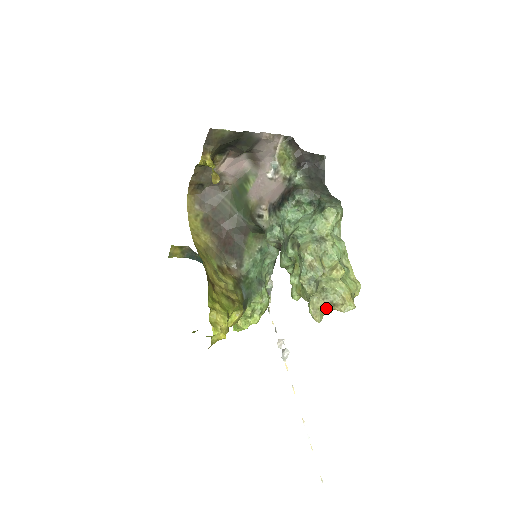
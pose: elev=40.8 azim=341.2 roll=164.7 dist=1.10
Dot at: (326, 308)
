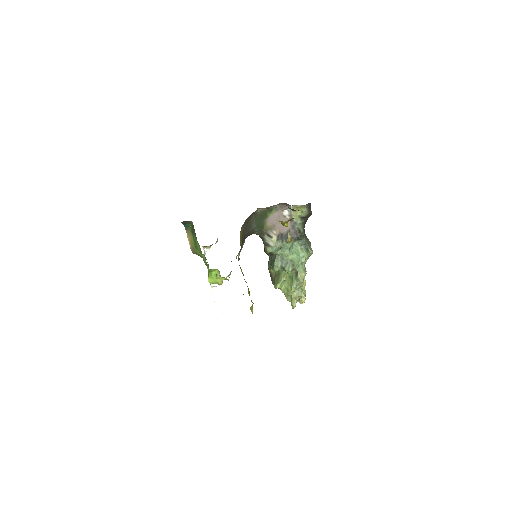
Dot at: occluded
